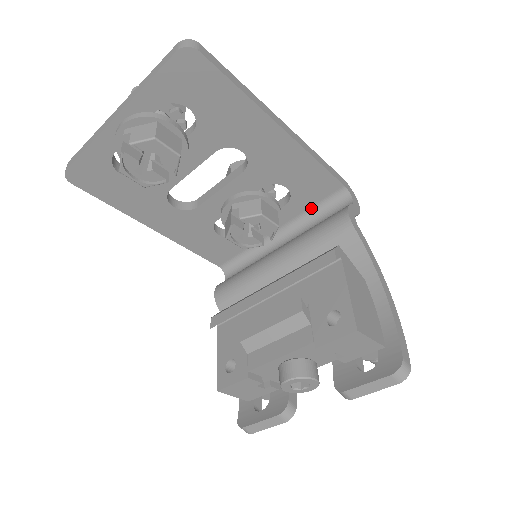
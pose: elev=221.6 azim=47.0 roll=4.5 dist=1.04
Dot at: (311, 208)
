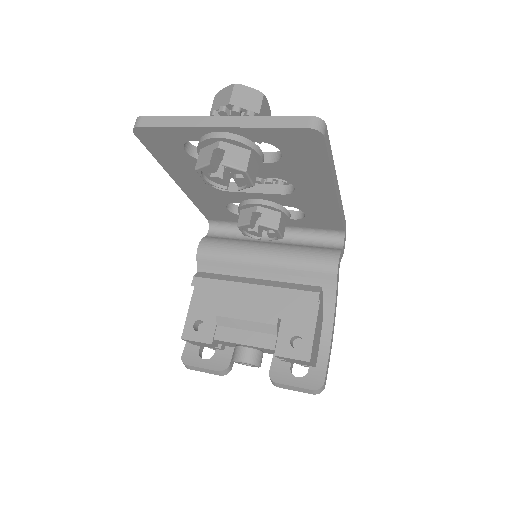
Dot at: (310, 228)
